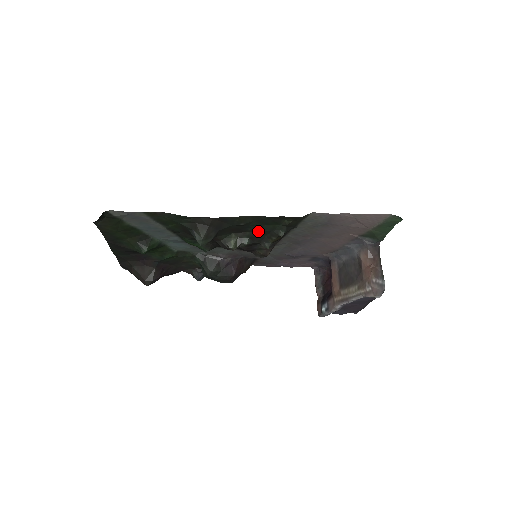
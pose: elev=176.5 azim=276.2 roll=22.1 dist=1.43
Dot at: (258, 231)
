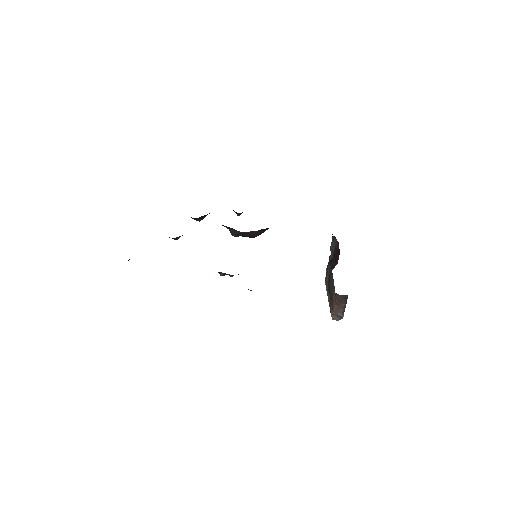
Dot at: occluded
